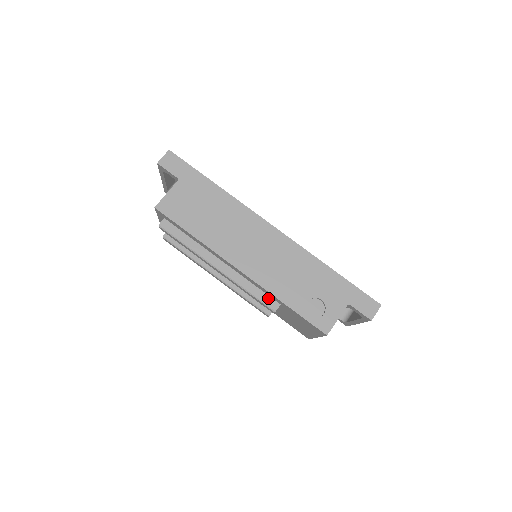
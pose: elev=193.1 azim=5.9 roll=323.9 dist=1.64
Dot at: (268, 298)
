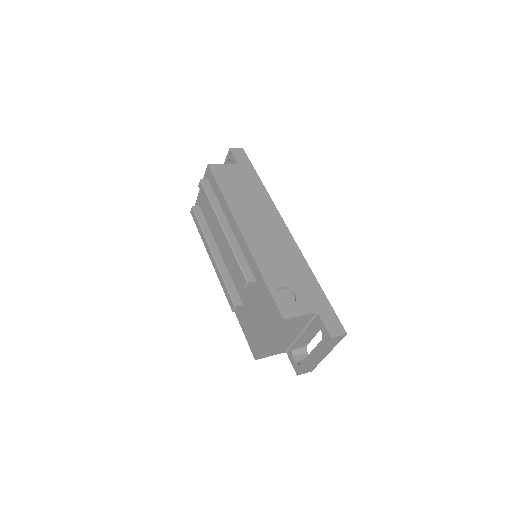
Dot at: (249, 270)
